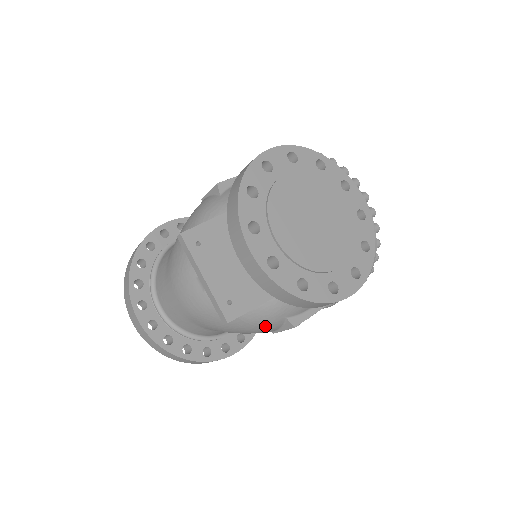
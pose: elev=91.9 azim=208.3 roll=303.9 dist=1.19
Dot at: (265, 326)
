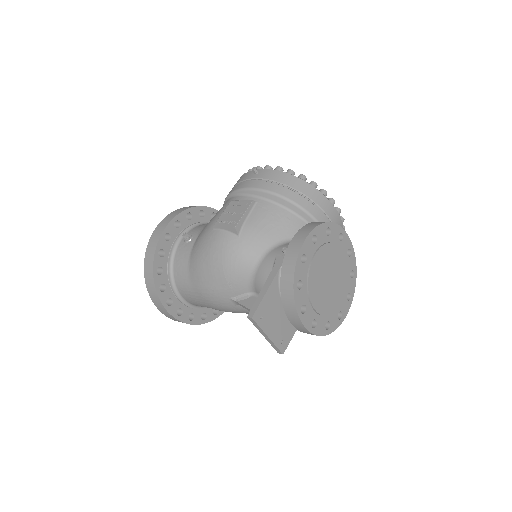
Dot at: occluded
